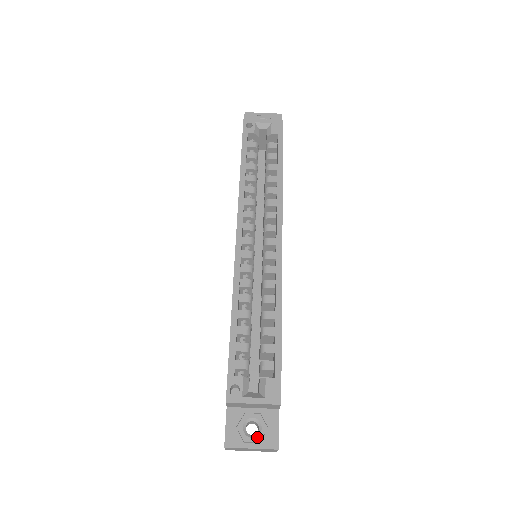
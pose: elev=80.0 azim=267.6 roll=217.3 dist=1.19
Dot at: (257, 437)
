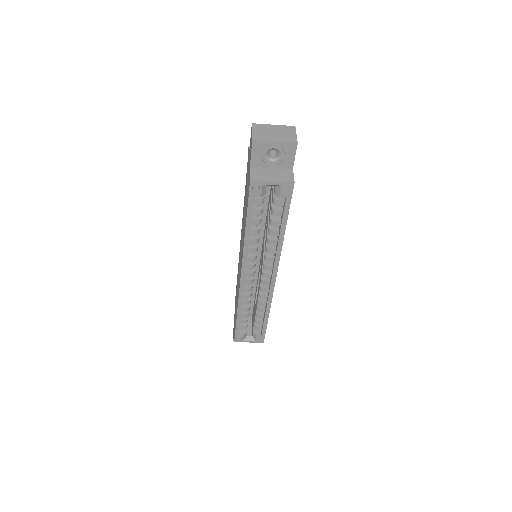
Dot at: occluded
